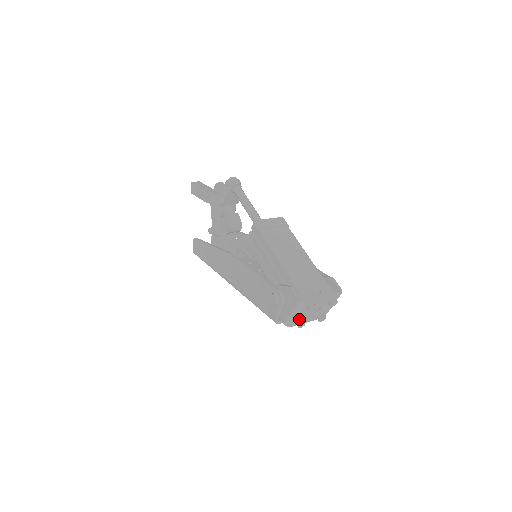
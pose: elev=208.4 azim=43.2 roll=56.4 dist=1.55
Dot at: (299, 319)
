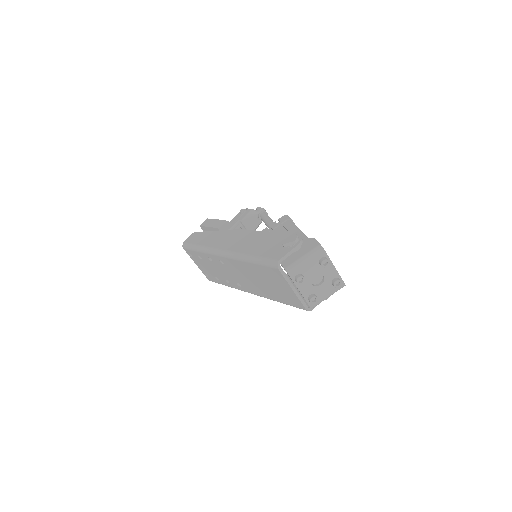
Dot at: (302, 273)
